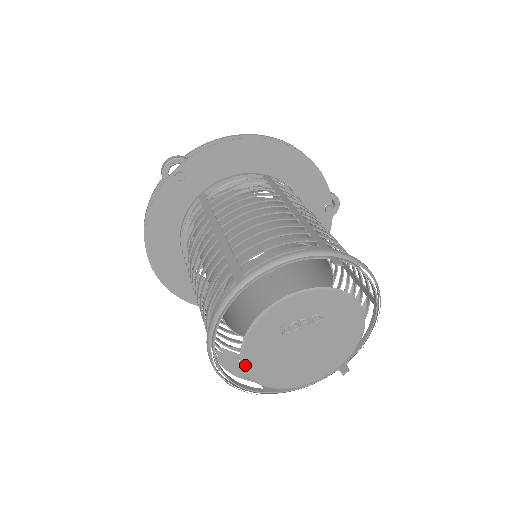
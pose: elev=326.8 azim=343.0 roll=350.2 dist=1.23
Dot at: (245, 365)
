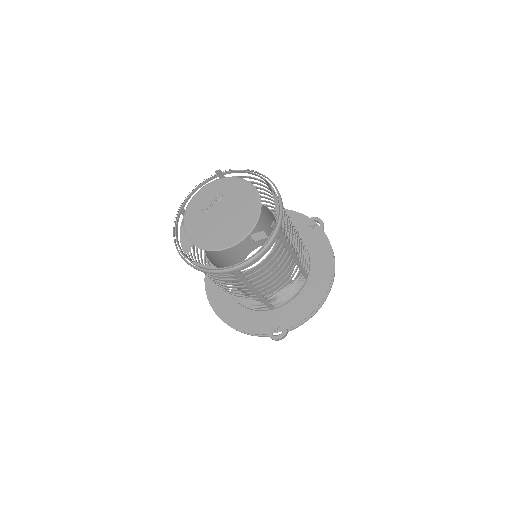
Dot at: (192, 241)
